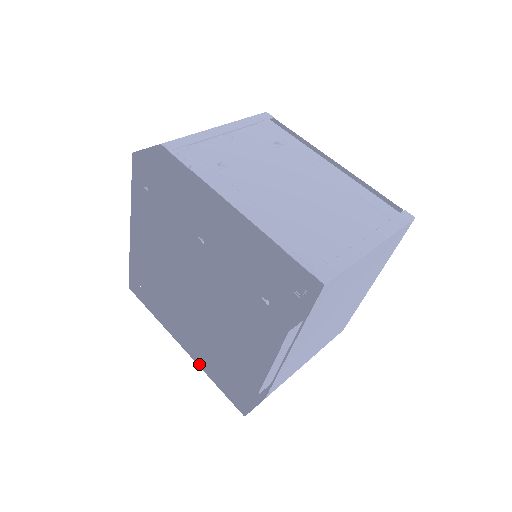
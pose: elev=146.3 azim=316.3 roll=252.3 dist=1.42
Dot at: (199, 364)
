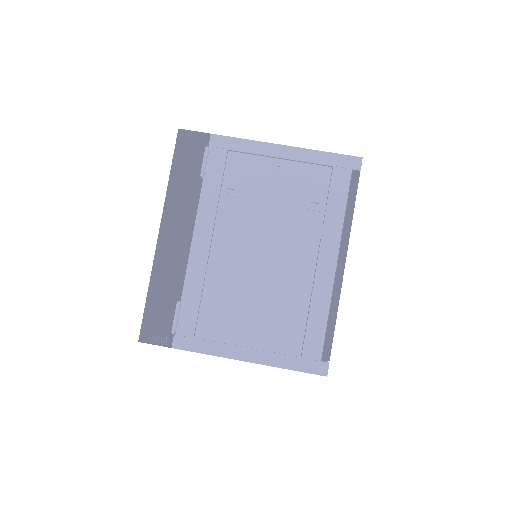
Dot at: occluded
